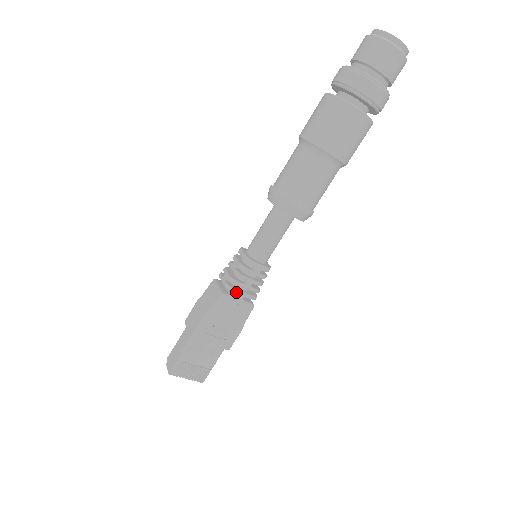
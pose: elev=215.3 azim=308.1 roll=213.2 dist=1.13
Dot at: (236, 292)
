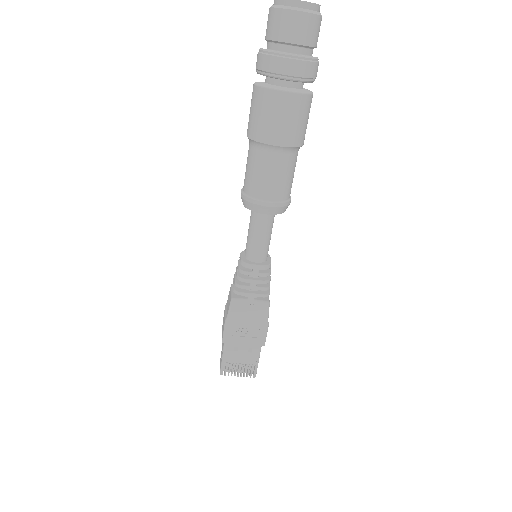
Dot at: (244, 295)
